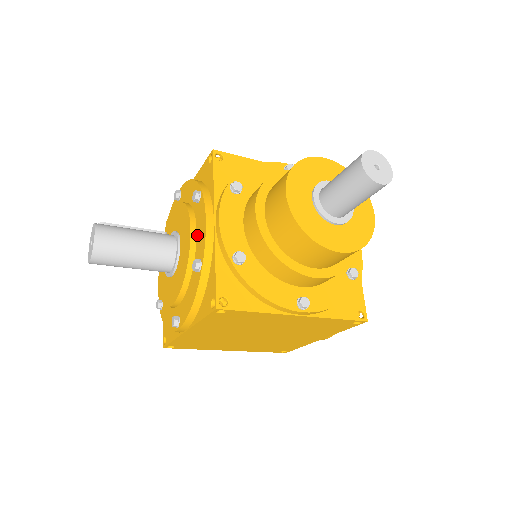
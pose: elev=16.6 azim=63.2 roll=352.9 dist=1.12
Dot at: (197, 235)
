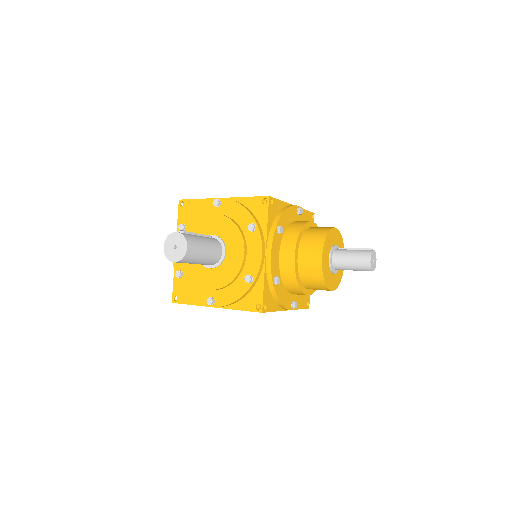
Dot at: (248, 255)
